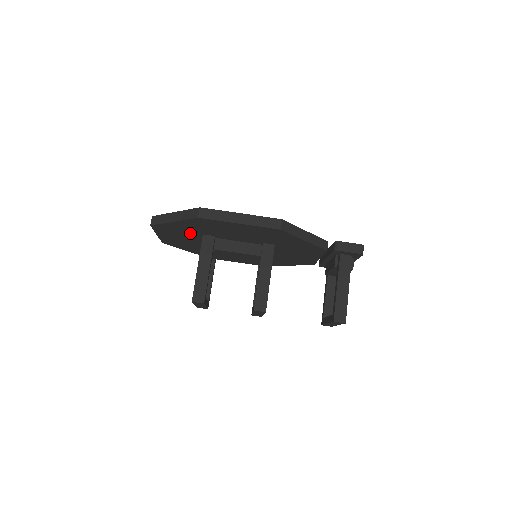
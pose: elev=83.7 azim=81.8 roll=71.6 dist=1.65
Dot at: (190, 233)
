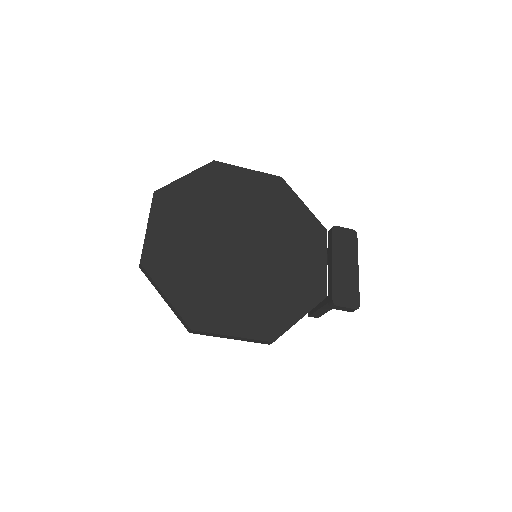
Dot at: occluded
